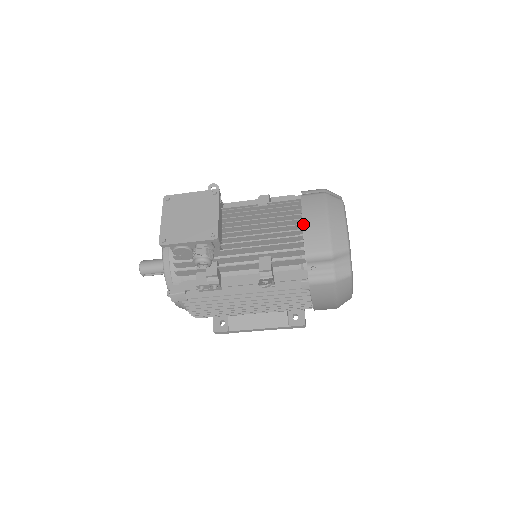
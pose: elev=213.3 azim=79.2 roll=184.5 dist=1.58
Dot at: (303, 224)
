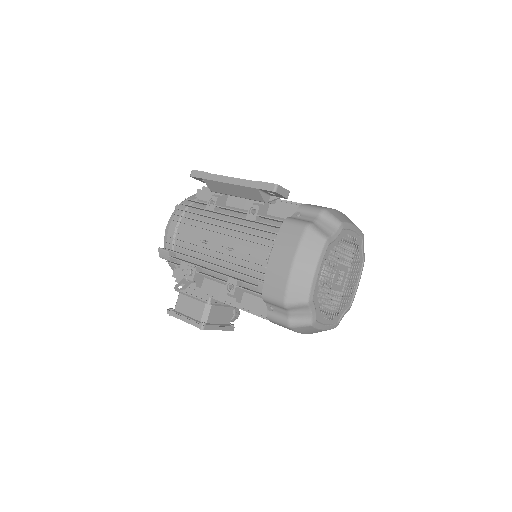
Dot at: occluded
